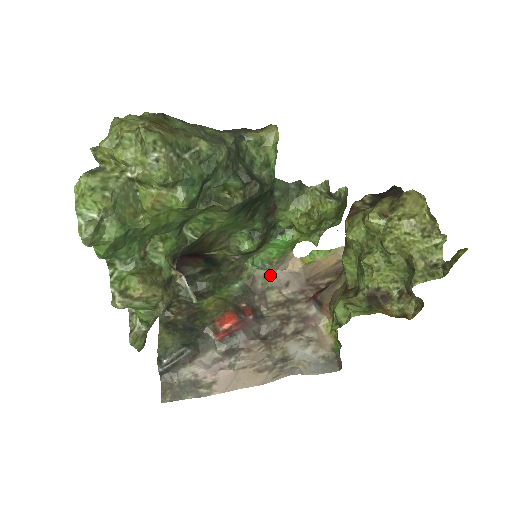
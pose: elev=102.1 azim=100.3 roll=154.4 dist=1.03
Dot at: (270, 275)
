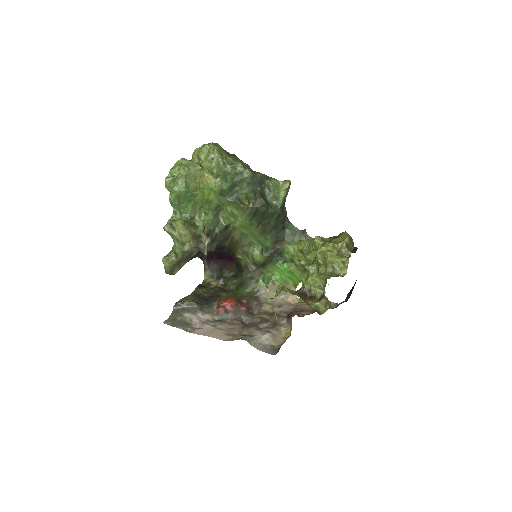
Dot at: (272, 296)
